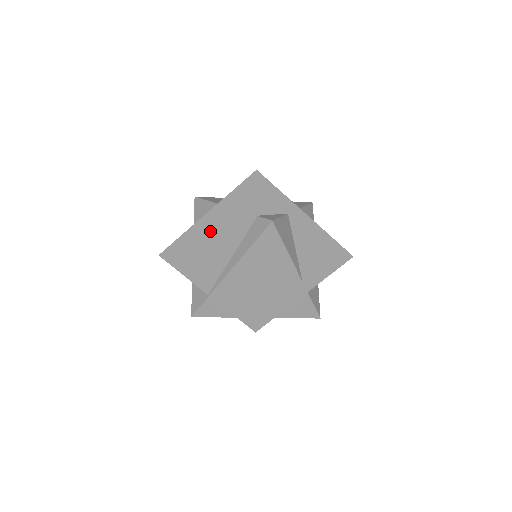
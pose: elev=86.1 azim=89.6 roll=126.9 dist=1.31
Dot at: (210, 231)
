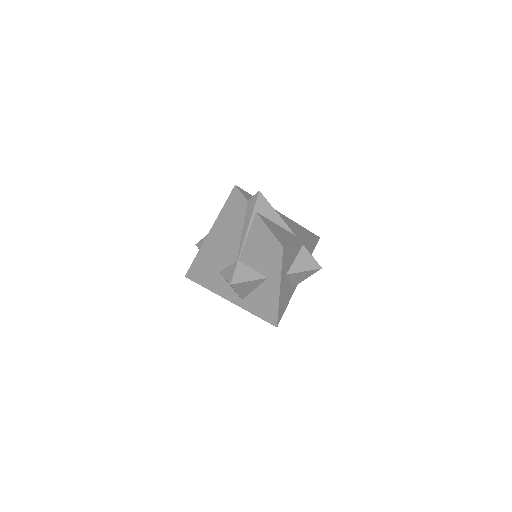
Dot at: (219, 232)
